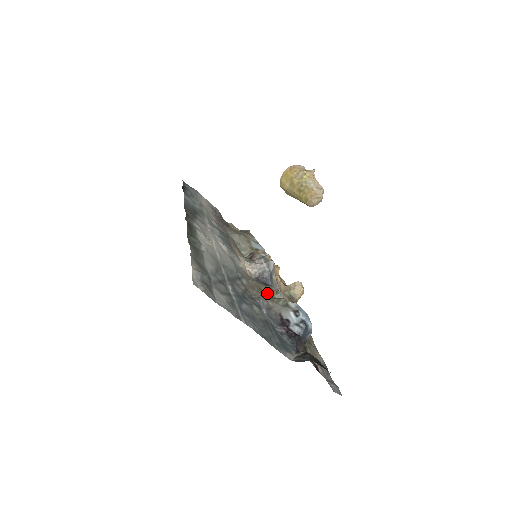
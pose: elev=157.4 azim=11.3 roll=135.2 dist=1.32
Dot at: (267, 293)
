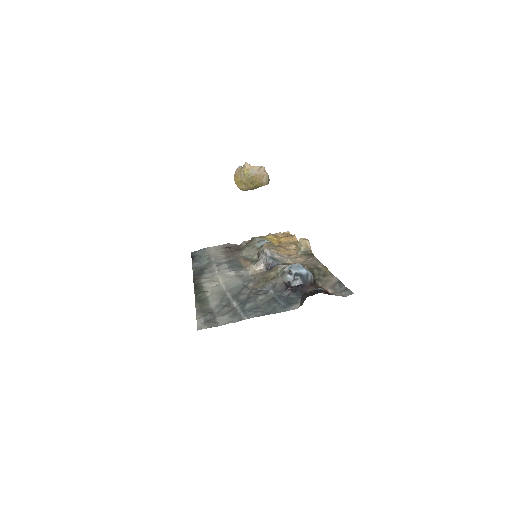
Dot at: (271, 276)
